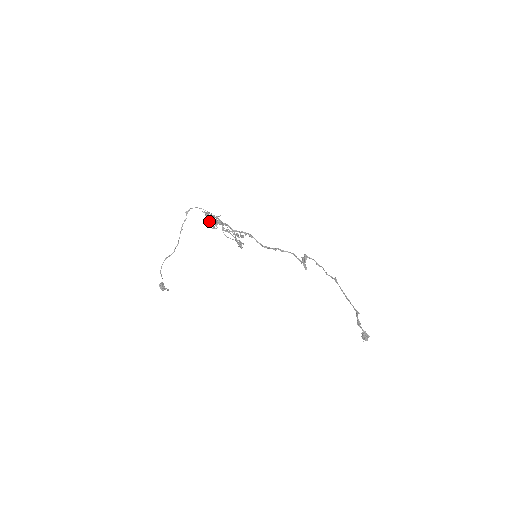
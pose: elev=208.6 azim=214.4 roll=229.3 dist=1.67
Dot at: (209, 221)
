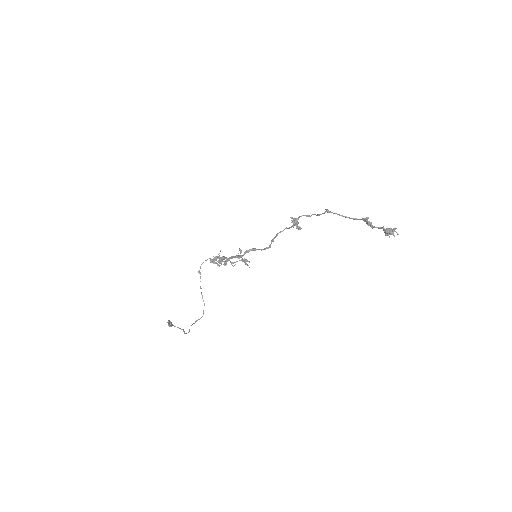
Dot at: (211, 260)
